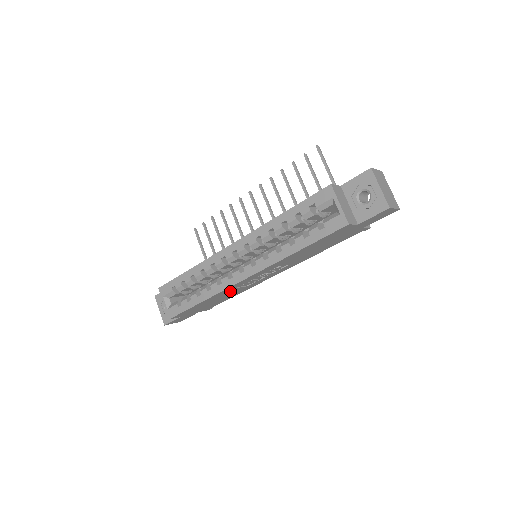
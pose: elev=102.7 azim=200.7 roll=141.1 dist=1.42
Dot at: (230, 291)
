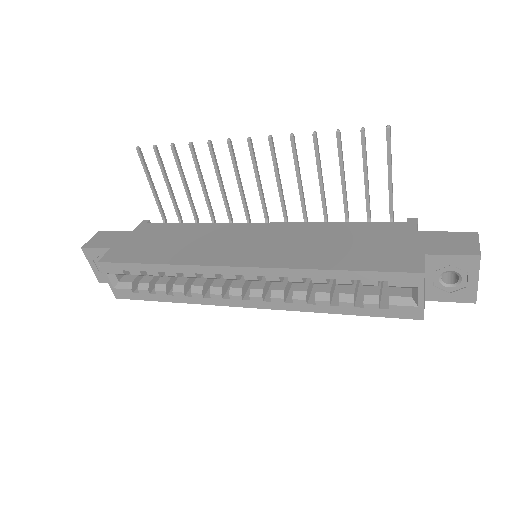
Dot at: occluded
